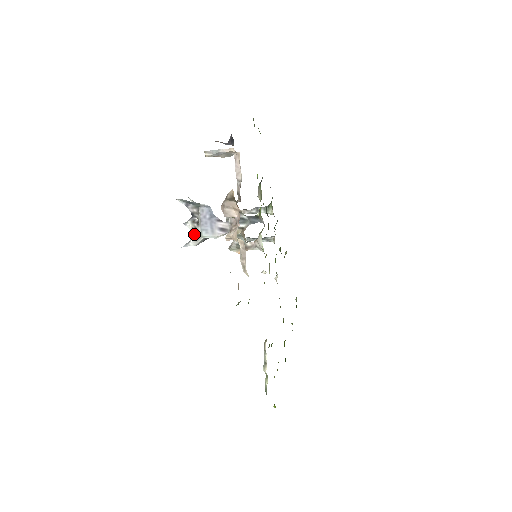
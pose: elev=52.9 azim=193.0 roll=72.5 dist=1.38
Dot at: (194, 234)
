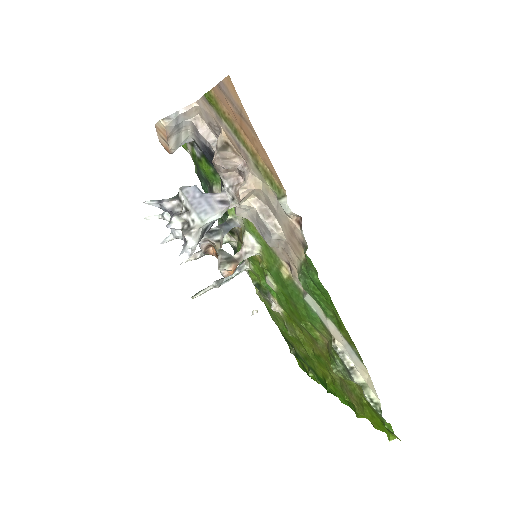
Dot at: (189, 228)
